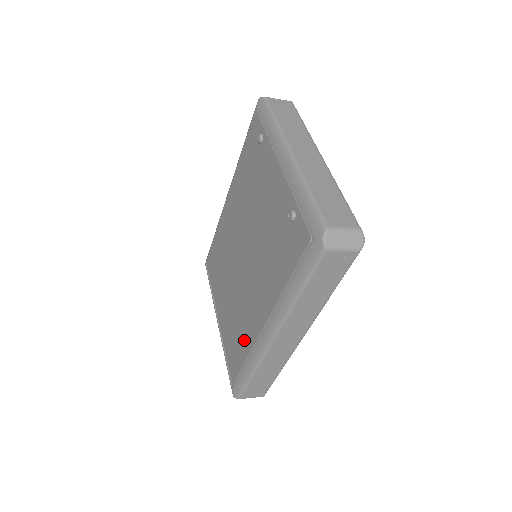
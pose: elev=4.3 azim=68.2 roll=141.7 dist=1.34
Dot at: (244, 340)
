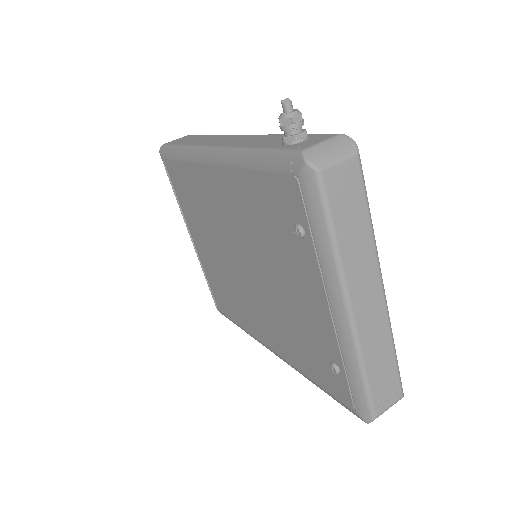
Dot at: (239, 315)
